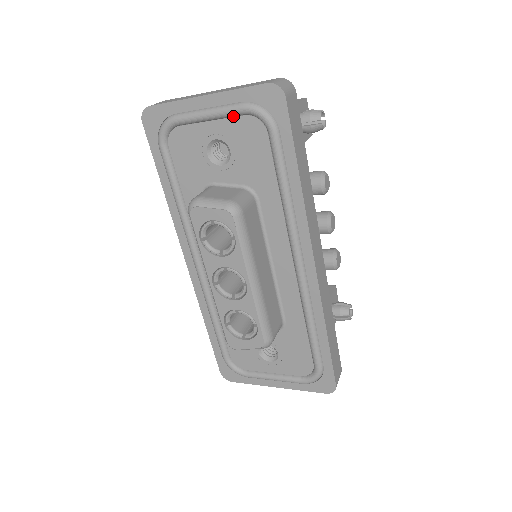
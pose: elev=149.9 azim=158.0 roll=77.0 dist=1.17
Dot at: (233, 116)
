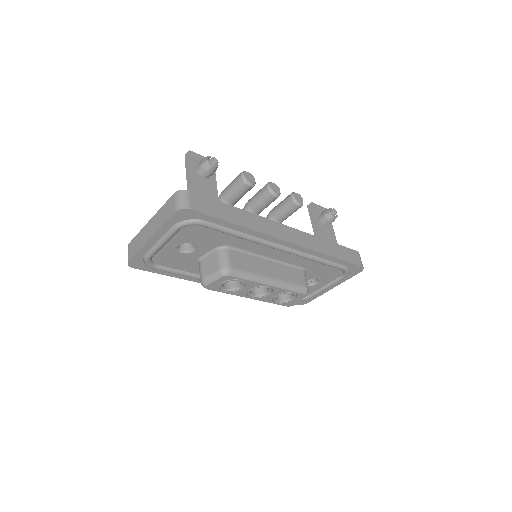
Dot at: (175, 234)
